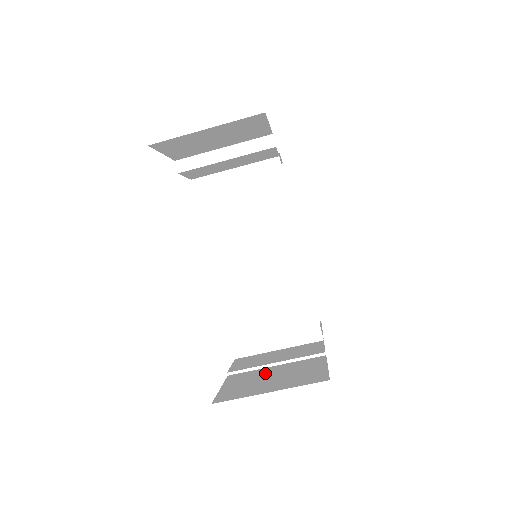
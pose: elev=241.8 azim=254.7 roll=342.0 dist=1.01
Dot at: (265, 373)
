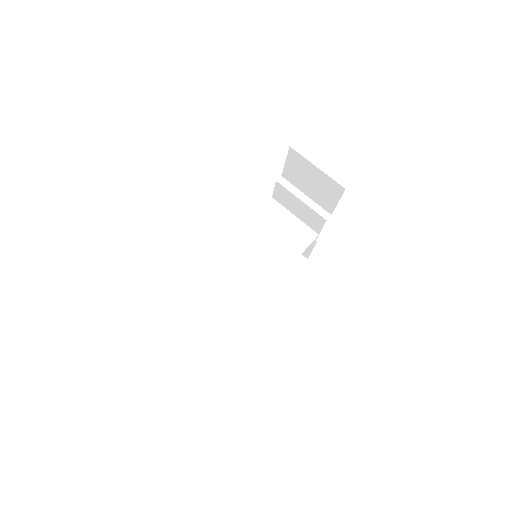
Dot at: occluded
